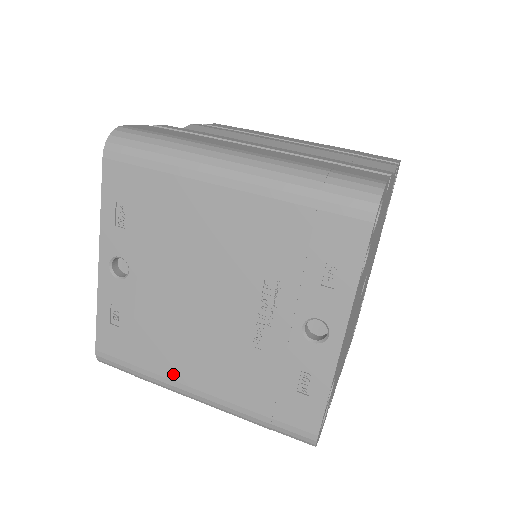
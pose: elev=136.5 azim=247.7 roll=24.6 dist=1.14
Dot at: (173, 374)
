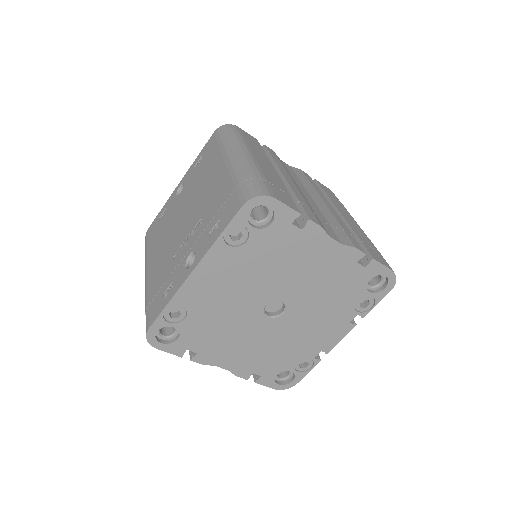
Dot at: (150, 257)
